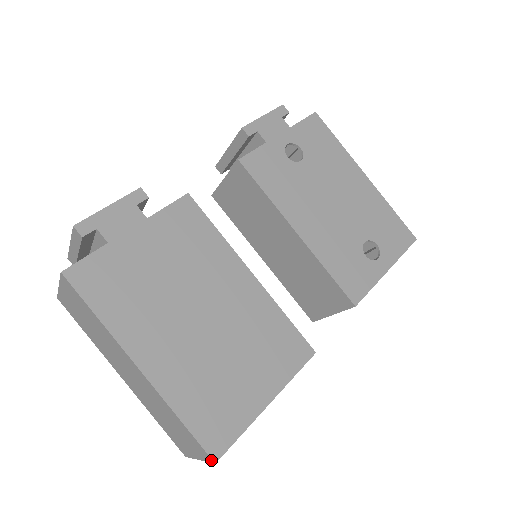
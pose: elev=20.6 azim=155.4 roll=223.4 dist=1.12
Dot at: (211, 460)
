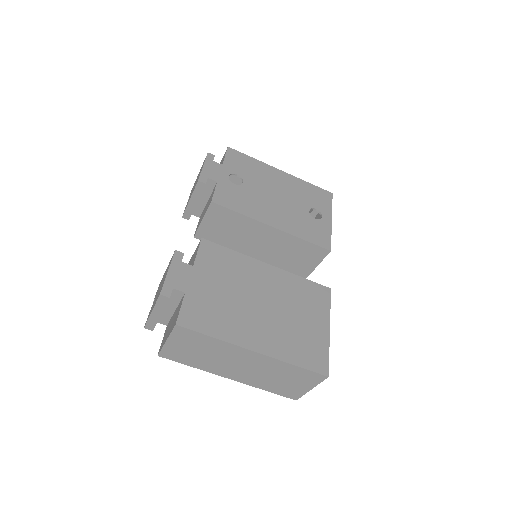
Dot at: (325, 377)
